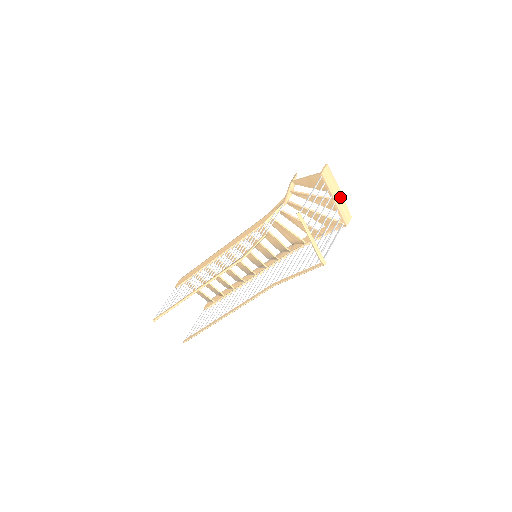
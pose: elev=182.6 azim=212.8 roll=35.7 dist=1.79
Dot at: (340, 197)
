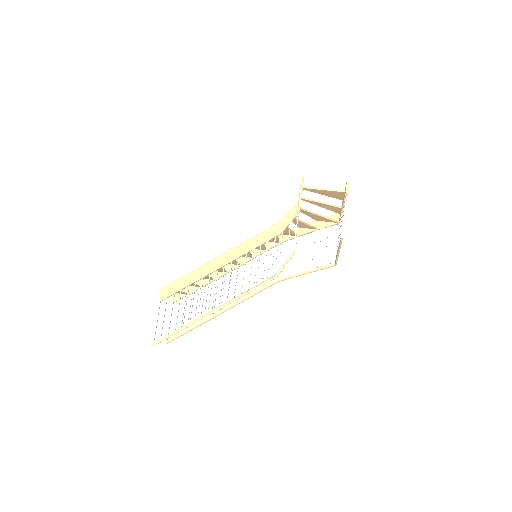
Dot at: occluded
